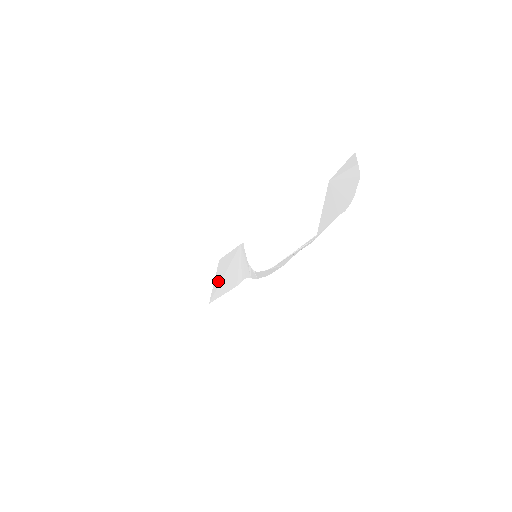
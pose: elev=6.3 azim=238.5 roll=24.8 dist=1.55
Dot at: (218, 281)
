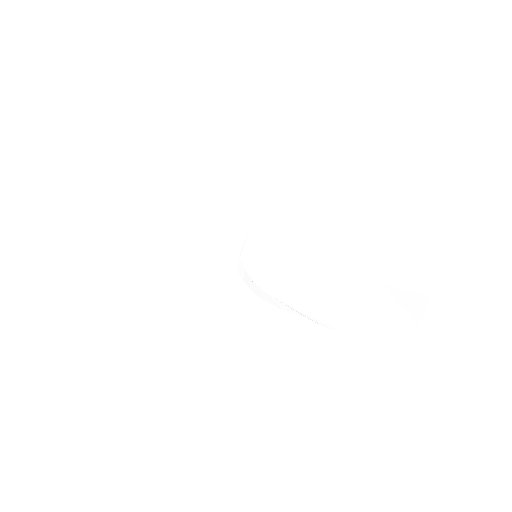
Dot at: (197, 225)
